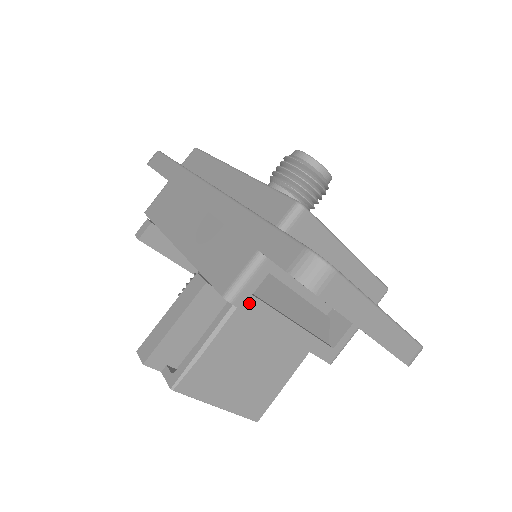
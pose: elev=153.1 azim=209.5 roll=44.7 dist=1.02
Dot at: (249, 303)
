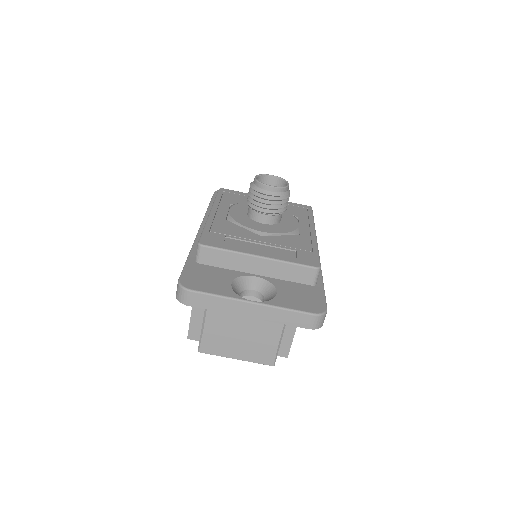
Dot at: occluded
